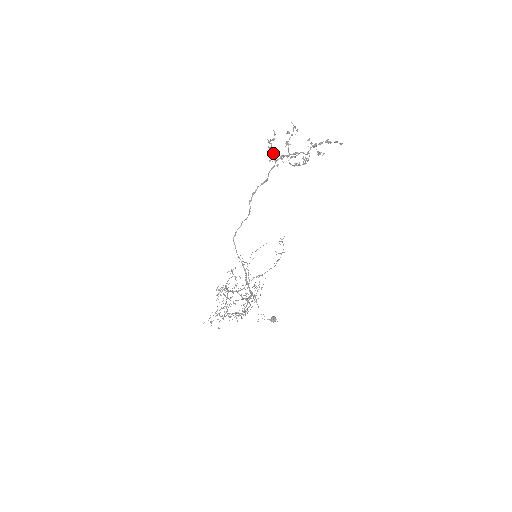
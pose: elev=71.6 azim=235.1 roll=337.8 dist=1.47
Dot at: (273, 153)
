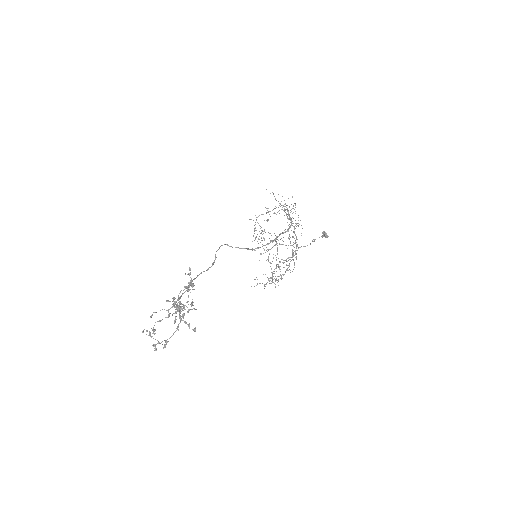
Dot at: occluded
